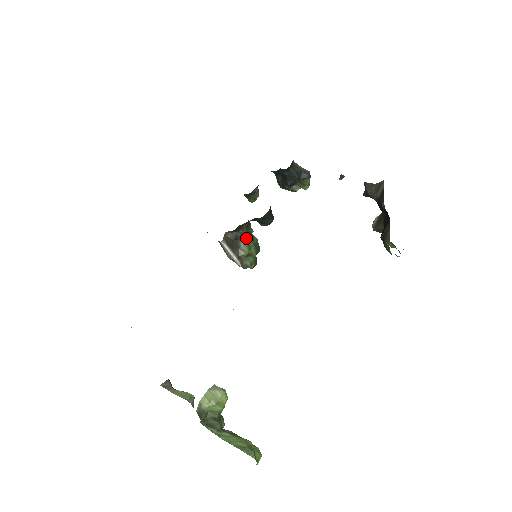
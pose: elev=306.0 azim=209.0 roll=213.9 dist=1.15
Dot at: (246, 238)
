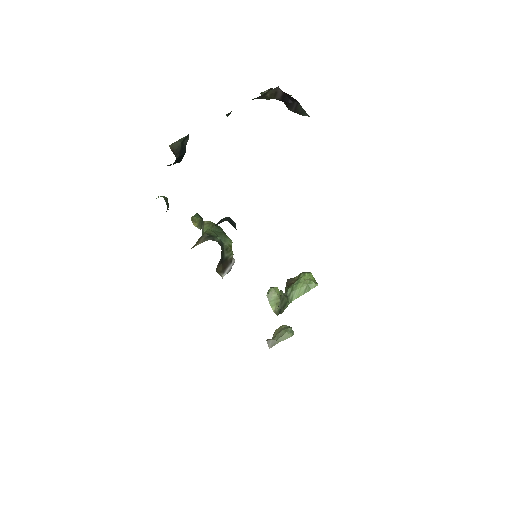
Dot at: (223, 249)
